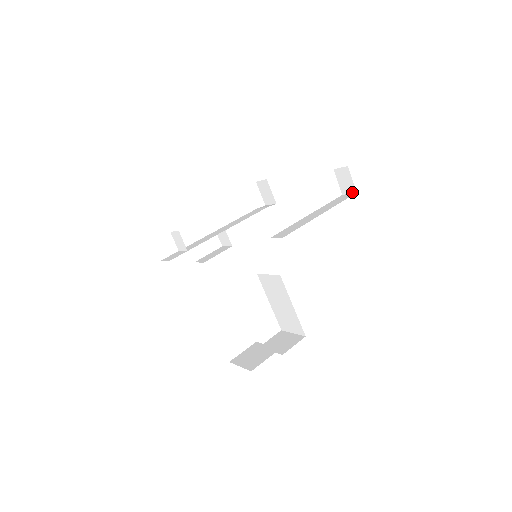
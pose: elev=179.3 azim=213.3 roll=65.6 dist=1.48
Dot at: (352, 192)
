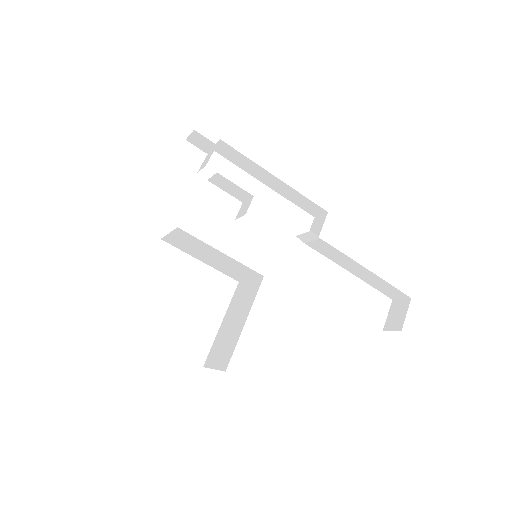
Dot at: (397, 329)
